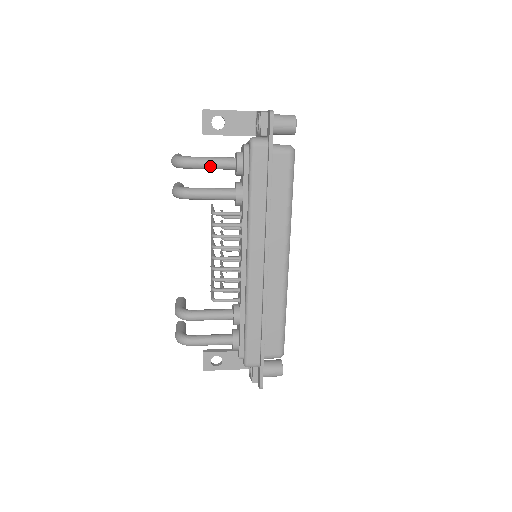
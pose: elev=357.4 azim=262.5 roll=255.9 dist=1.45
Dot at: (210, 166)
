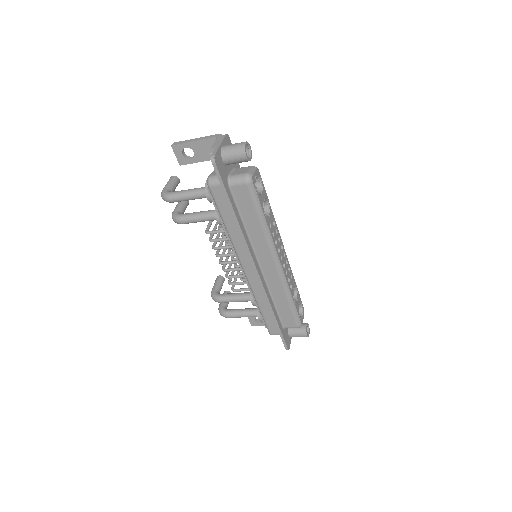
Dot at: (188, 199)
